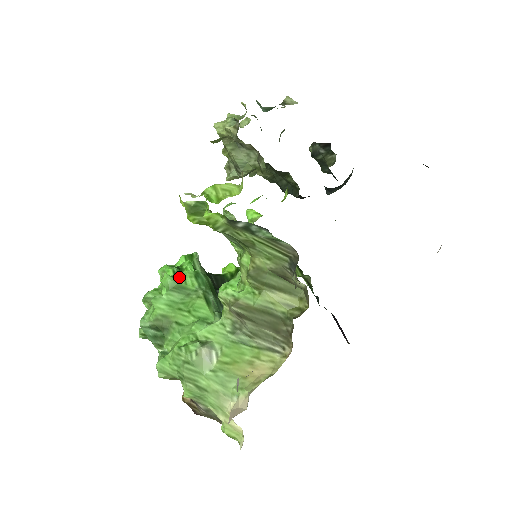
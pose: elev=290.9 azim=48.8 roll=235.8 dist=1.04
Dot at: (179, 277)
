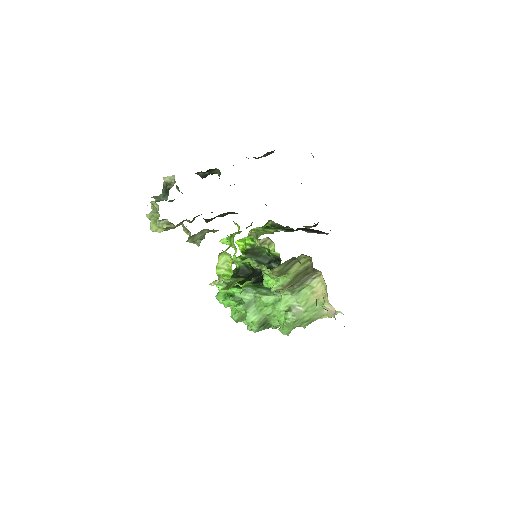
Dot at: (241, 301)
